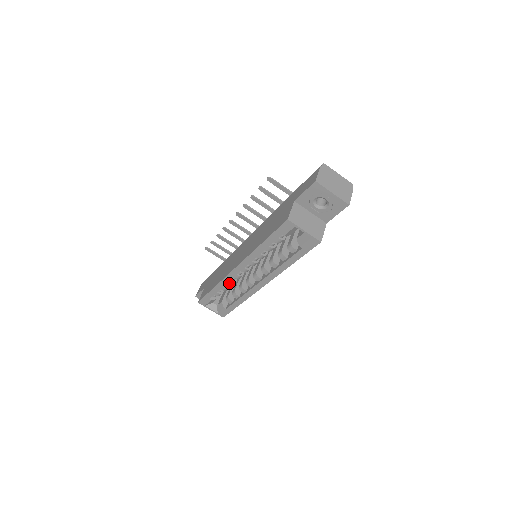
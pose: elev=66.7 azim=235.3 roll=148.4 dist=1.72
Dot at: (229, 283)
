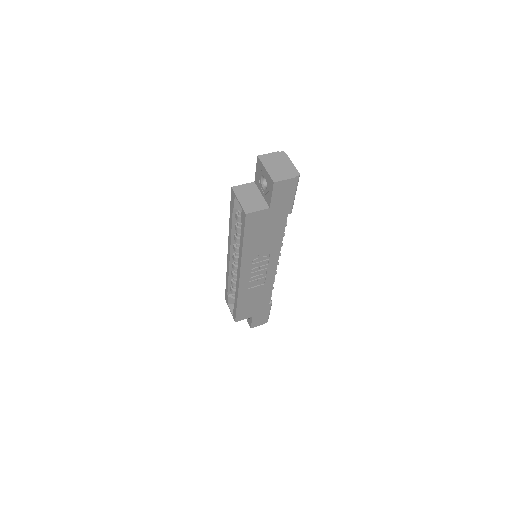
Dot at: (232, 275)
